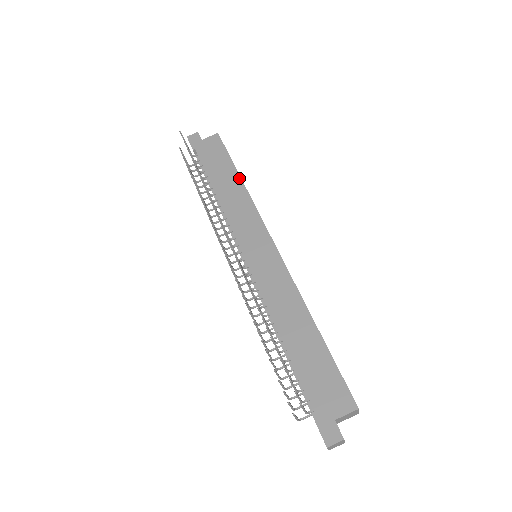
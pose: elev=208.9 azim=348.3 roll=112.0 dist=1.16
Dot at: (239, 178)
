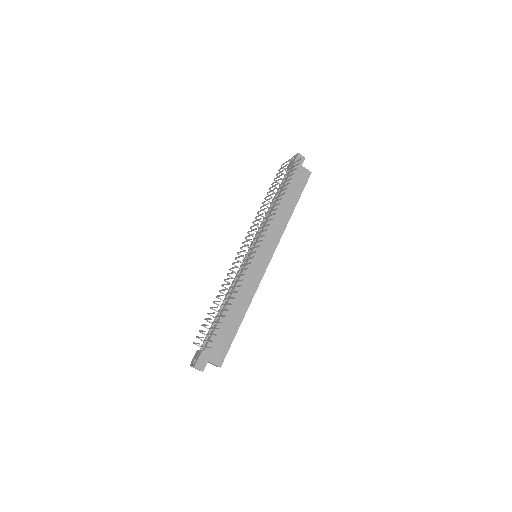
Dot at: (293, 211)
